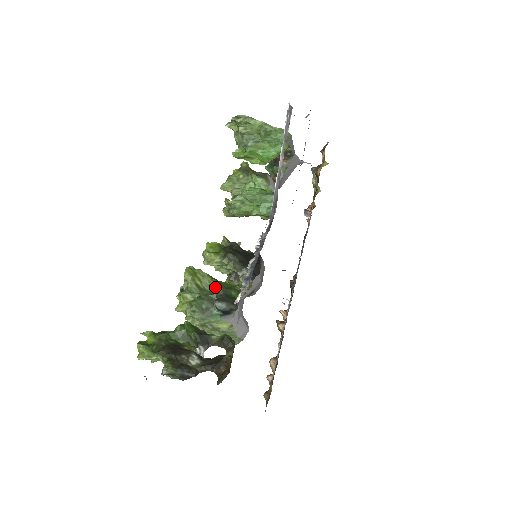
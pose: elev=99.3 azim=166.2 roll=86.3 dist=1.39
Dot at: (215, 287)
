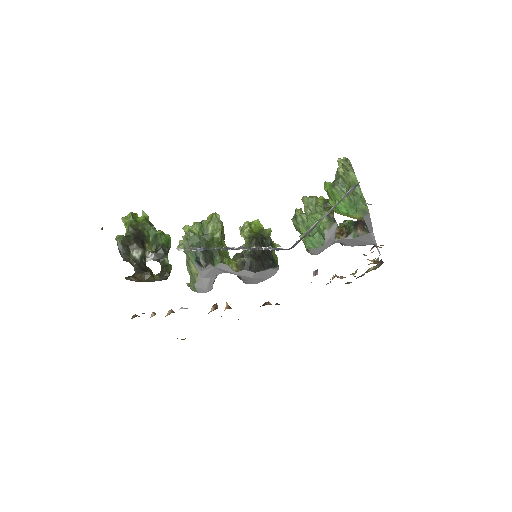
Dot at: (214, 242)
